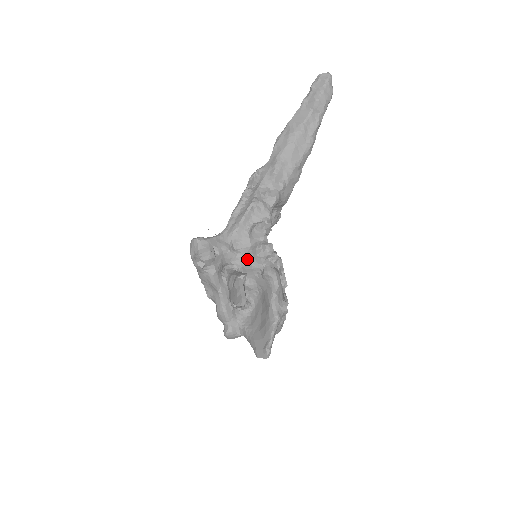
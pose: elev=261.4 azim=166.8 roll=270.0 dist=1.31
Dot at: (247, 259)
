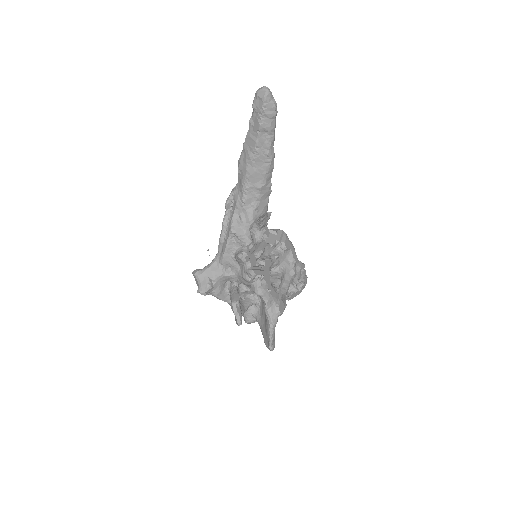
Dot at: (240, 279)
